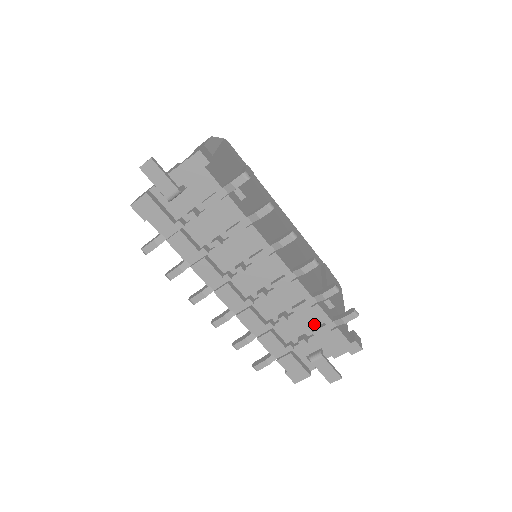
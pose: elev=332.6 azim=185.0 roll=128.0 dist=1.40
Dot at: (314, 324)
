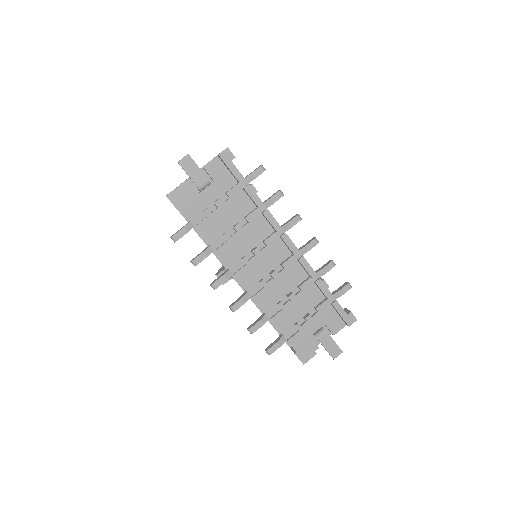
Dot at: (316, 302)
